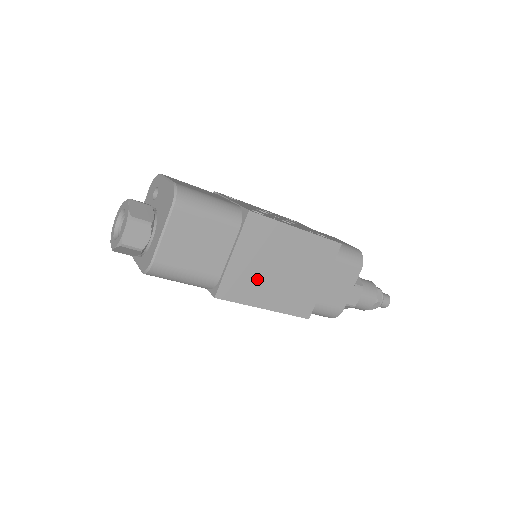
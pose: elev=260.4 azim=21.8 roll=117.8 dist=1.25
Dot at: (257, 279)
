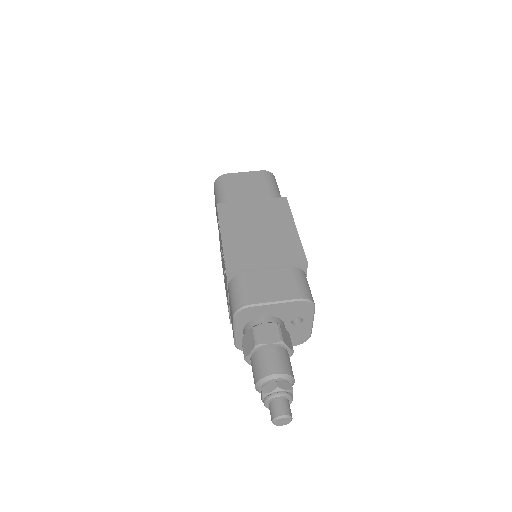
Dot at: (243, 220)
